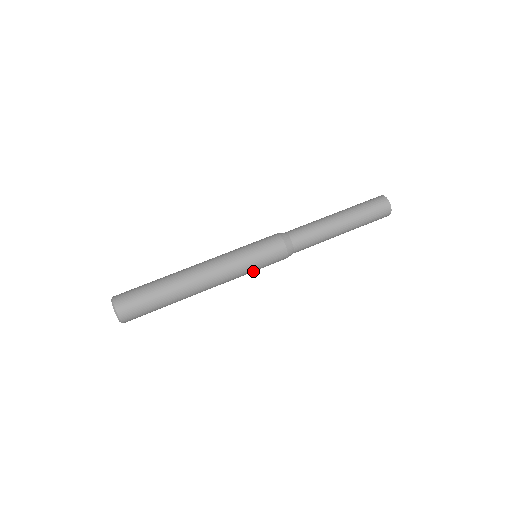
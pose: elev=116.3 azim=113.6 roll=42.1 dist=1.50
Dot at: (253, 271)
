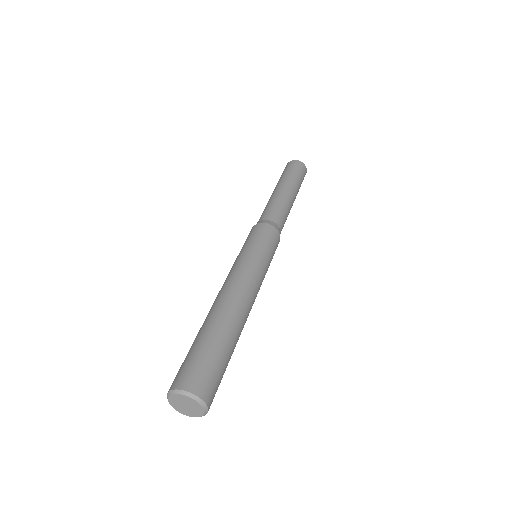
Dot at: (265, 258)
